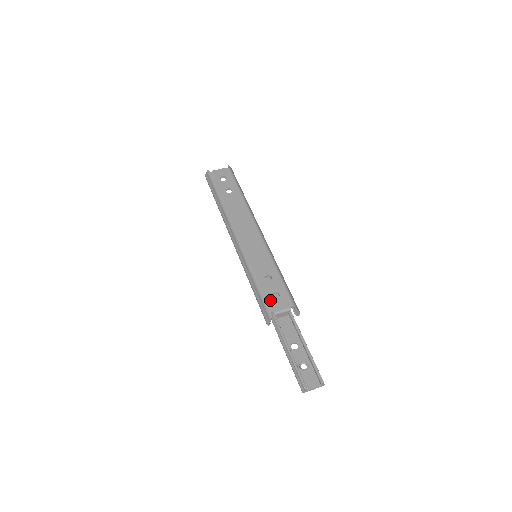
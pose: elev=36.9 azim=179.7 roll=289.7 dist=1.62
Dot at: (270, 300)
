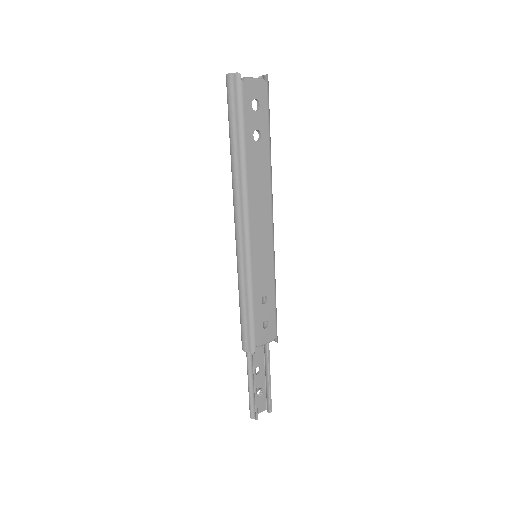
Dot at: (259, 330)
